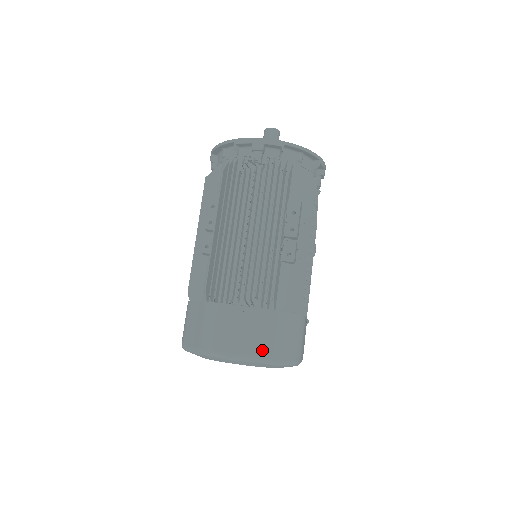
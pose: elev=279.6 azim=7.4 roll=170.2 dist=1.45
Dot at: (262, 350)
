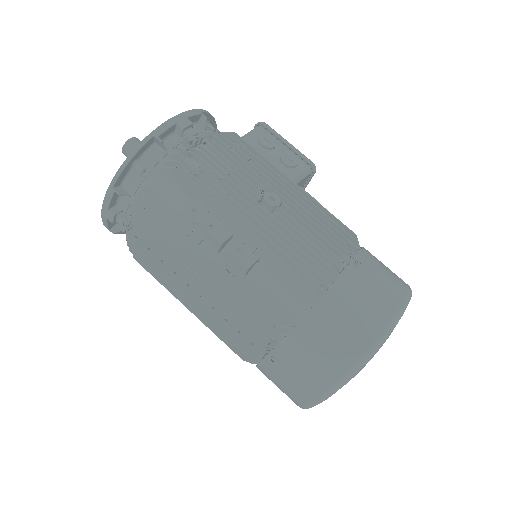
Dot at: (327, 377)
